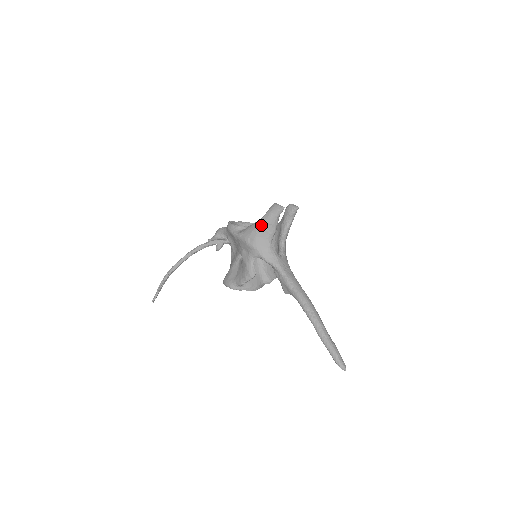
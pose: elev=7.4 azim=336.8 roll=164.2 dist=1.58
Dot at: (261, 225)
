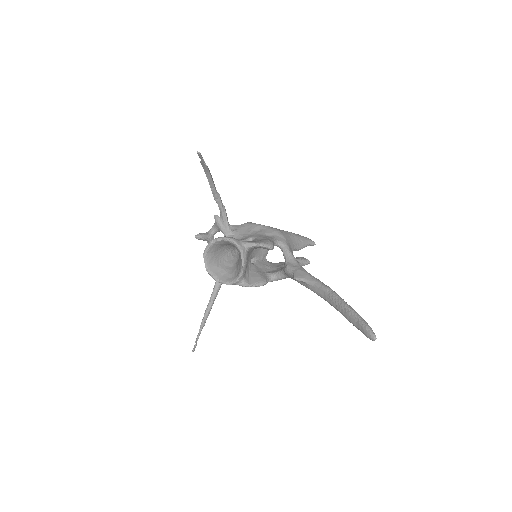
Dot at: (296, 234)
